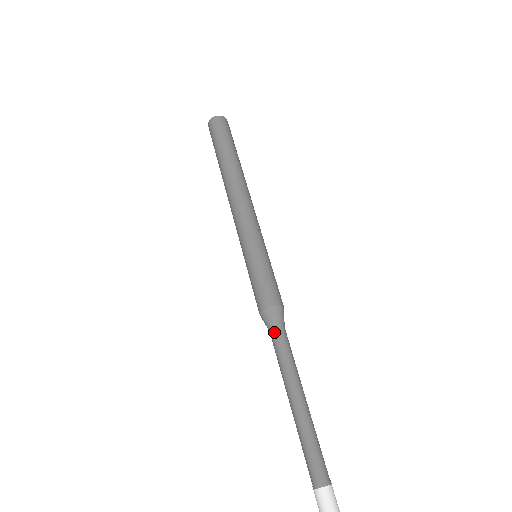
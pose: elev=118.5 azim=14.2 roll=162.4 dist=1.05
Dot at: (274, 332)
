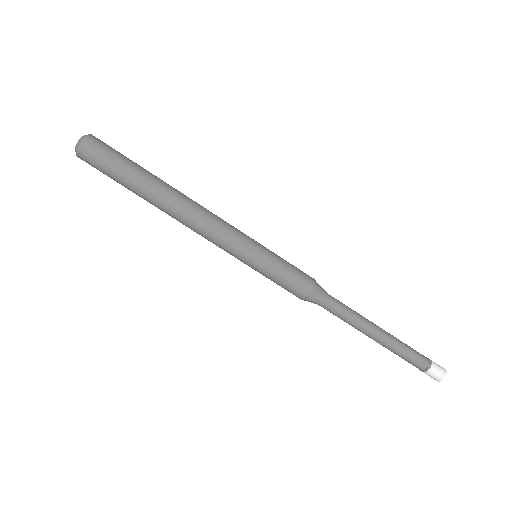
Dot at: (323, 307)
